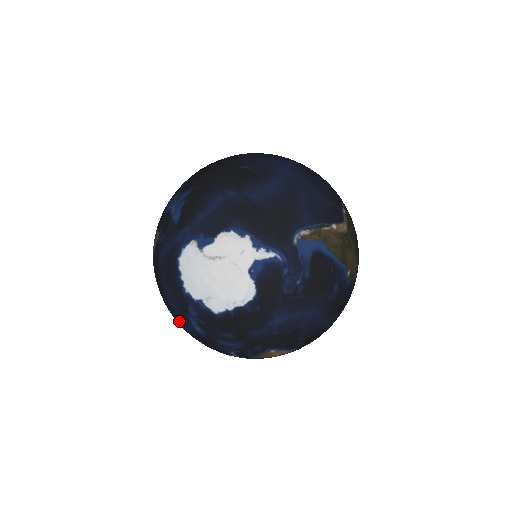
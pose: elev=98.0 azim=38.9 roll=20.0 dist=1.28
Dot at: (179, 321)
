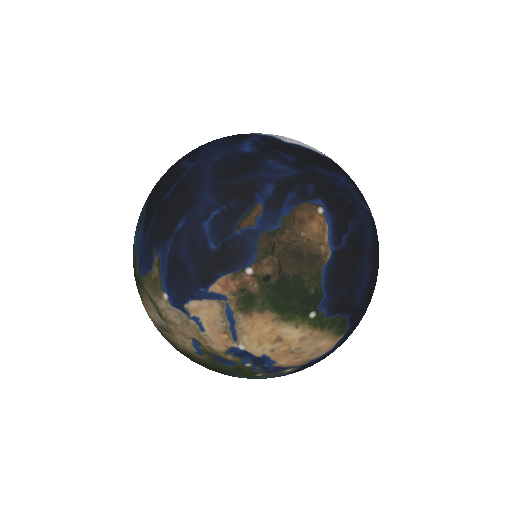
Dot at: (210, 154)
